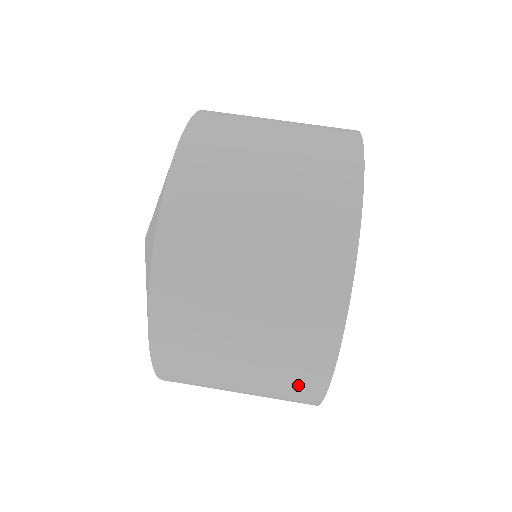
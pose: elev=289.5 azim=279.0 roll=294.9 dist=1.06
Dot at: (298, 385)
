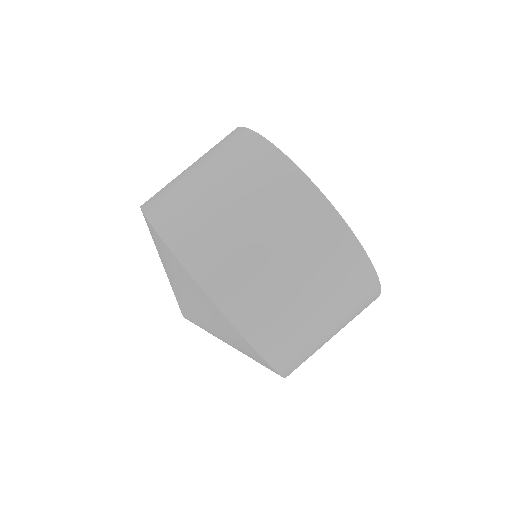
Dot at: occluded
